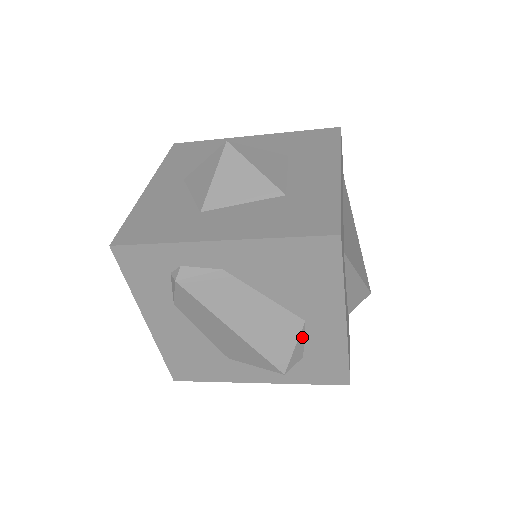
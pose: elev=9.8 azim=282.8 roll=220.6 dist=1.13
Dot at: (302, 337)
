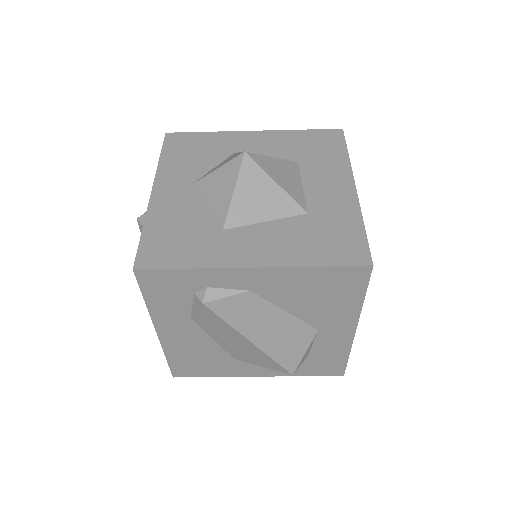
Dot at: (312, 342)
